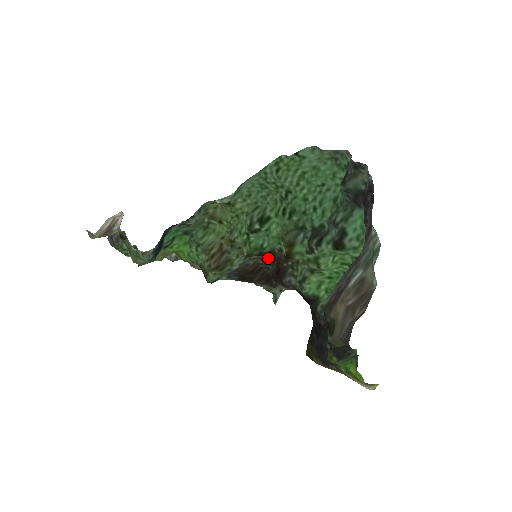
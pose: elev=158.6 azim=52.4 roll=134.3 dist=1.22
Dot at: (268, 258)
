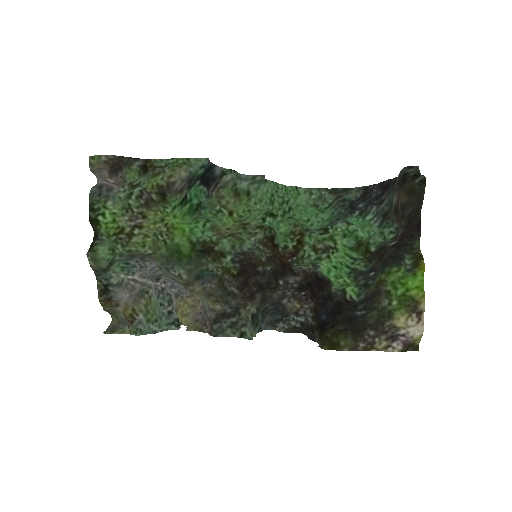
Dot at: (271, 255)
